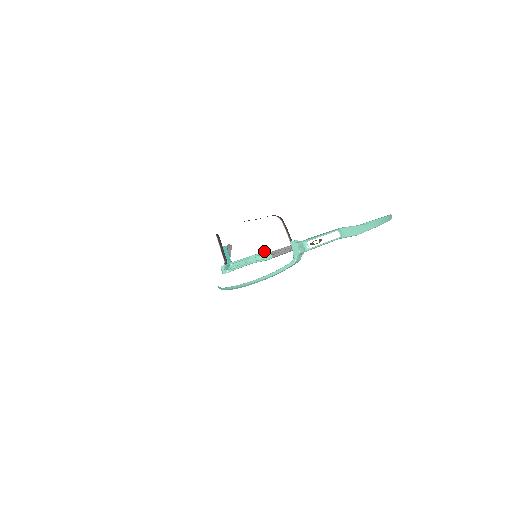
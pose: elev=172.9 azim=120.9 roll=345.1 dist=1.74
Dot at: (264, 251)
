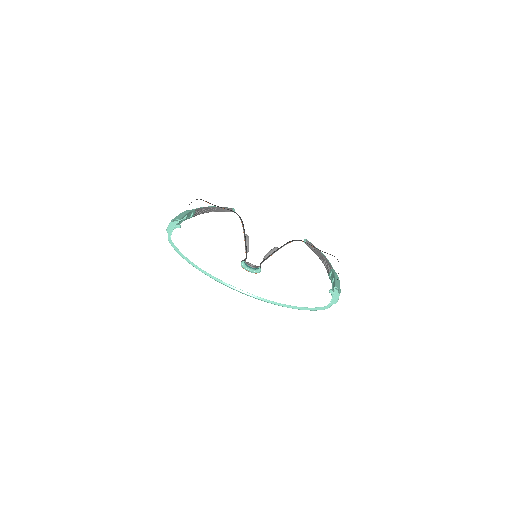
Dot at: (311, 285)
